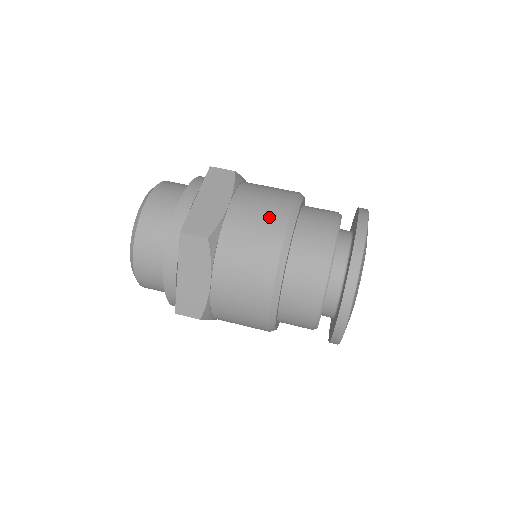
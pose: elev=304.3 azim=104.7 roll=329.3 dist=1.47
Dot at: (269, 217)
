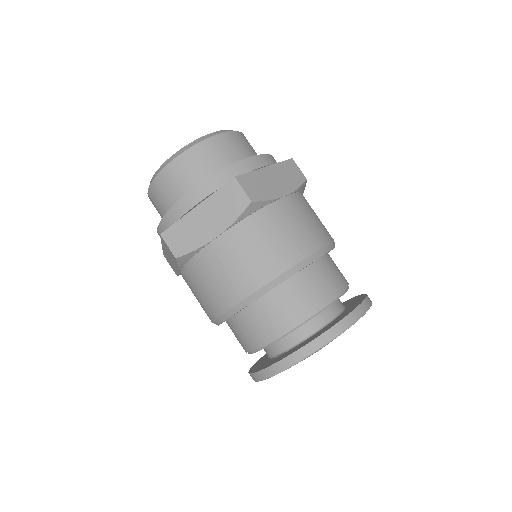
Dot at: (237, 278)
